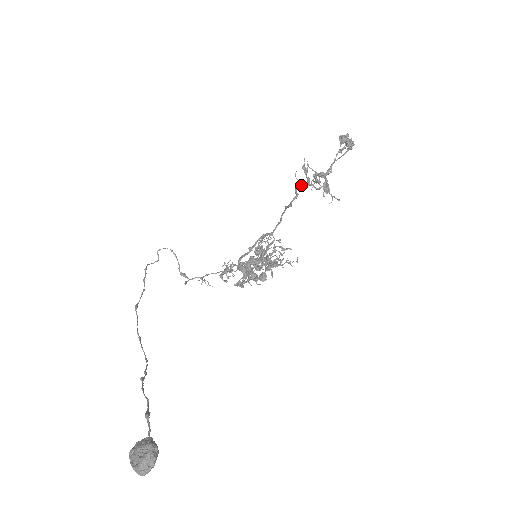
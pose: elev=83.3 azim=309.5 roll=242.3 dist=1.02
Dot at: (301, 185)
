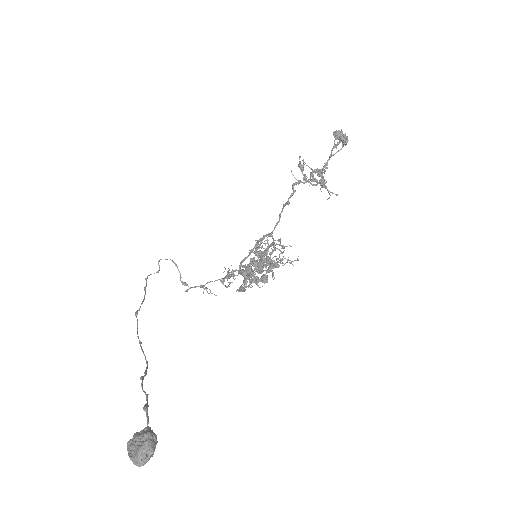
Dot at: (298, 181)
